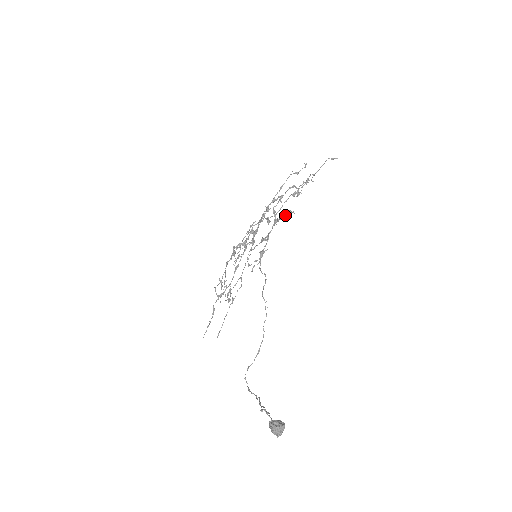
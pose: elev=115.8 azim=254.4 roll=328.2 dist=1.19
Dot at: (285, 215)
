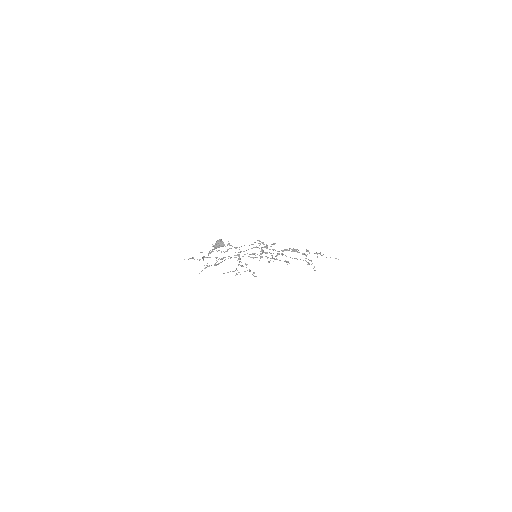
Dot at: (293, 249)
